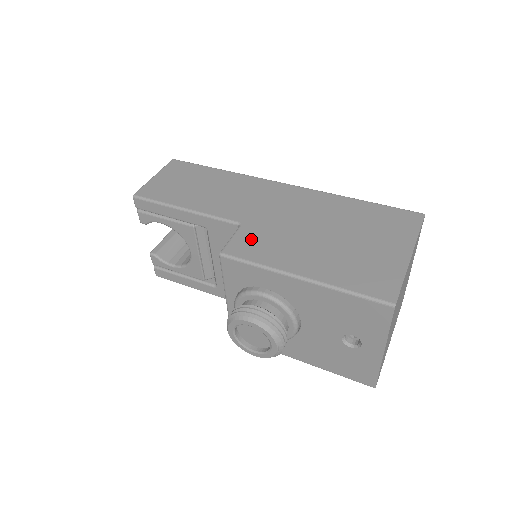
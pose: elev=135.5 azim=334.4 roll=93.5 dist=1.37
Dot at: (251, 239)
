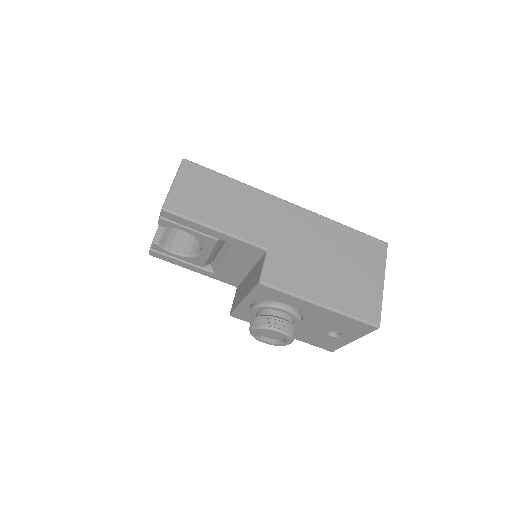
Dot at: (280, 267)
